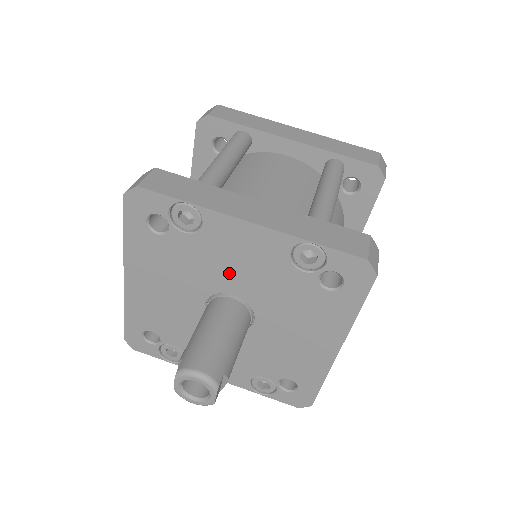
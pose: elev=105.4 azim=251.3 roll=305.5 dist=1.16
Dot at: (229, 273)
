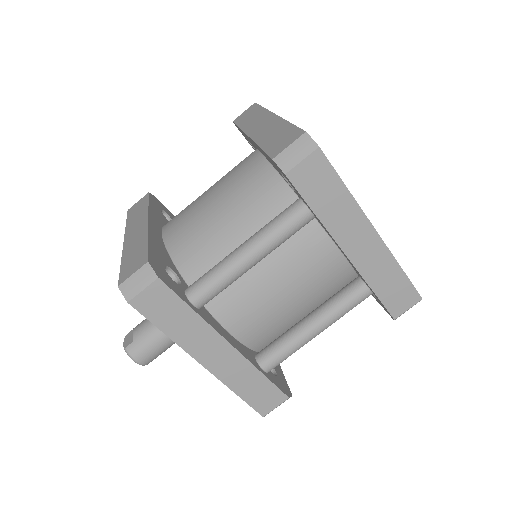
Dot at: occluded
